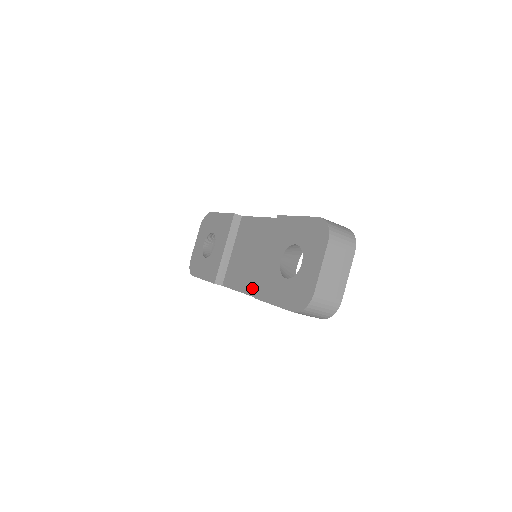
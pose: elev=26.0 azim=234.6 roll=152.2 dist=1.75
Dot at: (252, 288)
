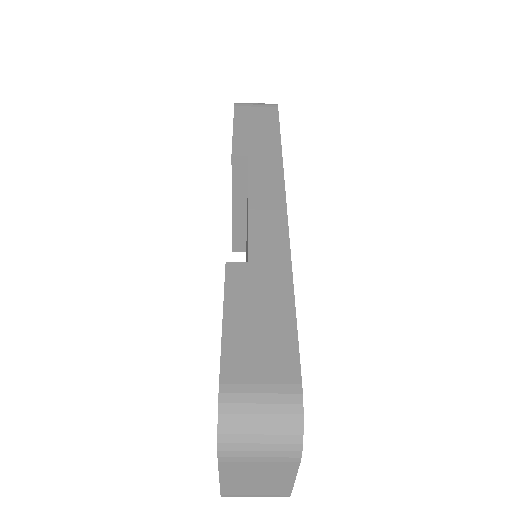
Dot at: occluded
